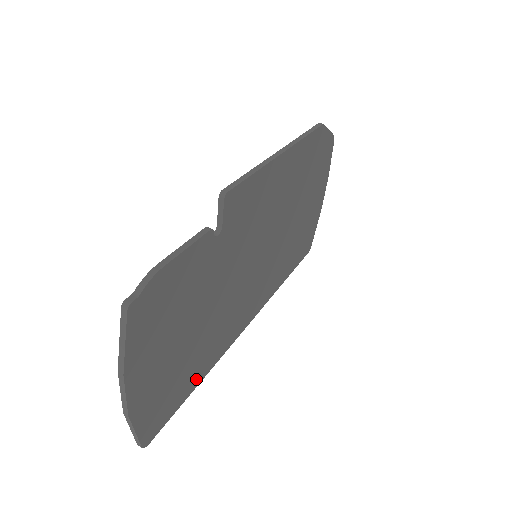
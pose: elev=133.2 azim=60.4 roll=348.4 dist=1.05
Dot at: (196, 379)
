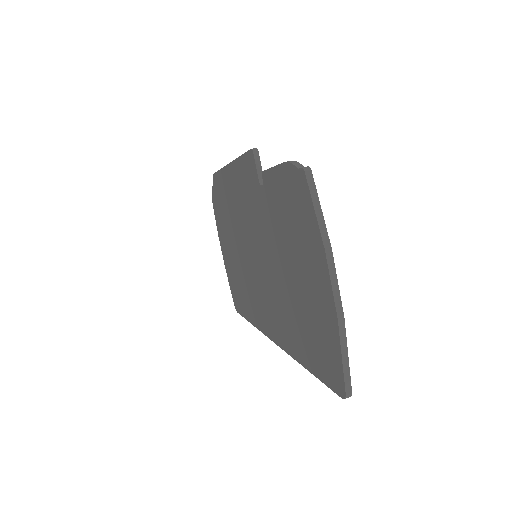
Dot at: occluded
